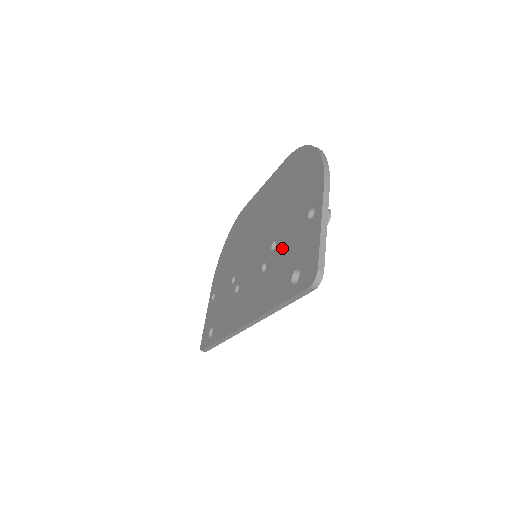
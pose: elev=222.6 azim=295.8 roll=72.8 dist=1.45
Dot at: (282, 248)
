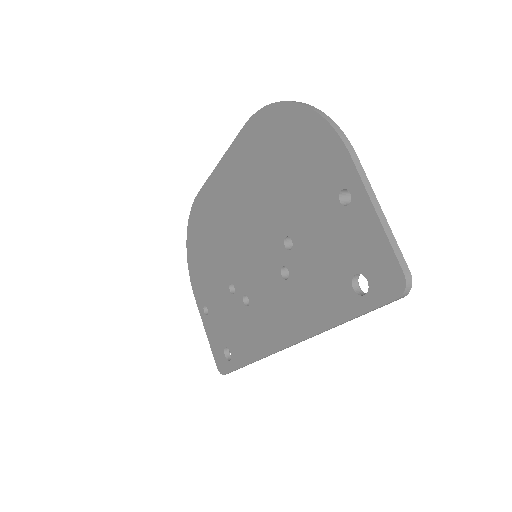
Dot at: (308, 247)
